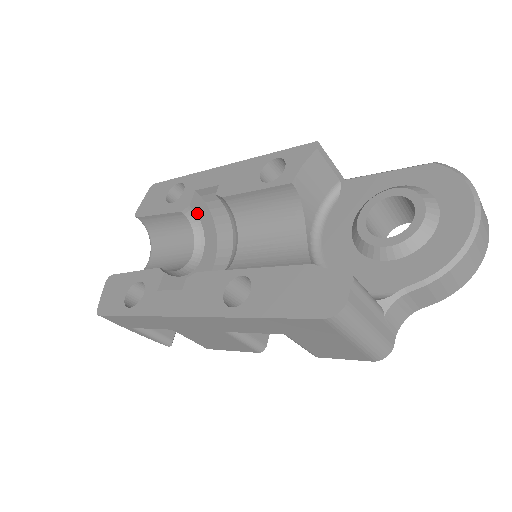
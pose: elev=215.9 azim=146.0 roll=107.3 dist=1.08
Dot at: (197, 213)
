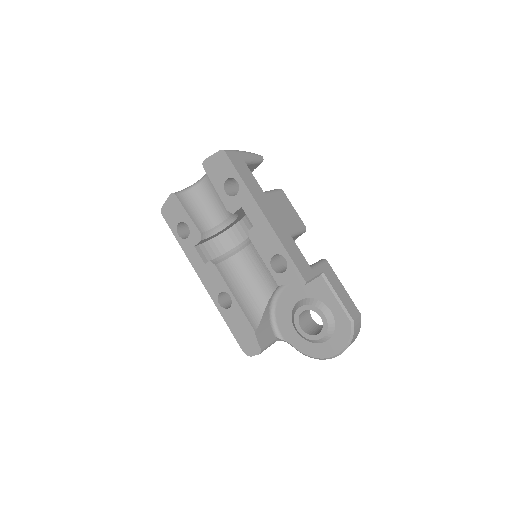
Dot at: (237, 213)
